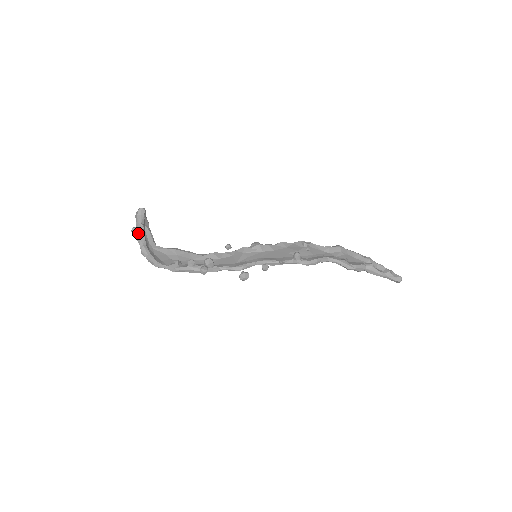
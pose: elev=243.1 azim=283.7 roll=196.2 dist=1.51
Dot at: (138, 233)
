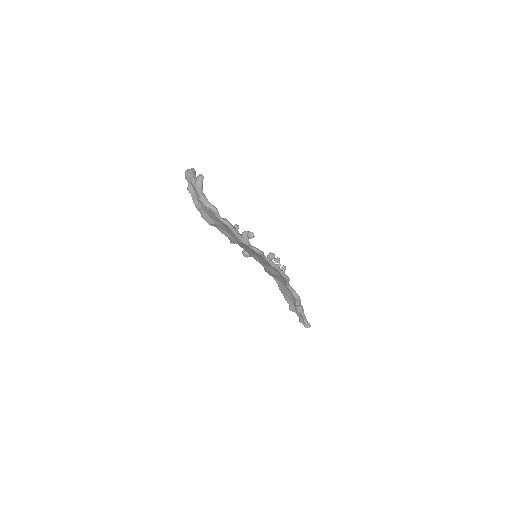
Dot at: occluded
